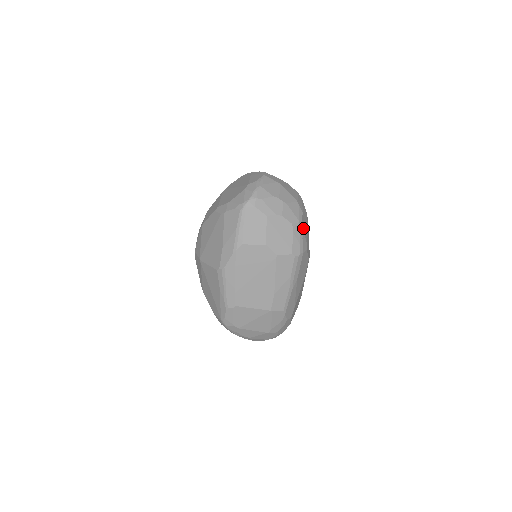
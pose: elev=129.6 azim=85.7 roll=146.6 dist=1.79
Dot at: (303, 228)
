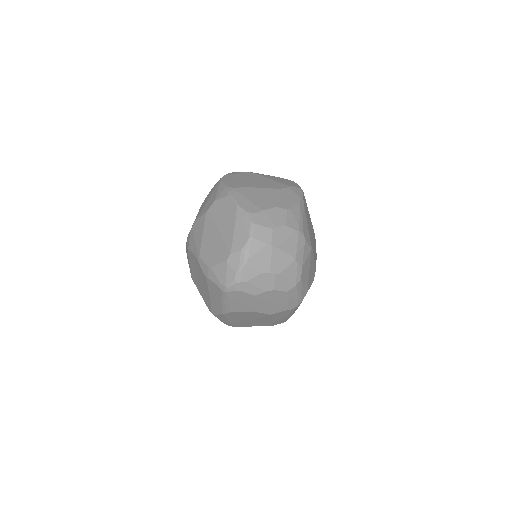
Dot at: (302, 283)
